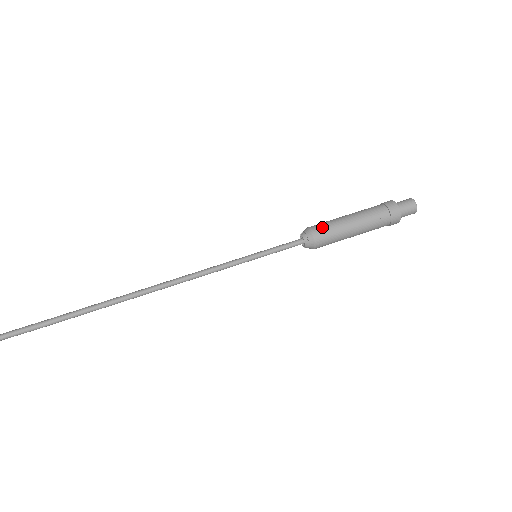
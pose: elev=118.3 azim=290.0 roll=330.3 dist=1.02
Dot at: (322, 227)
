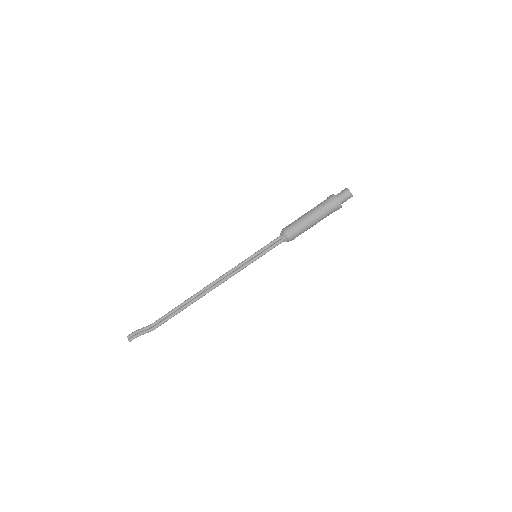
Dot at: (295, 234)
